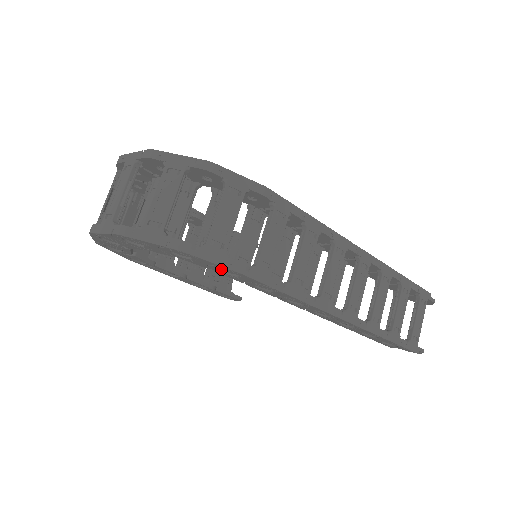
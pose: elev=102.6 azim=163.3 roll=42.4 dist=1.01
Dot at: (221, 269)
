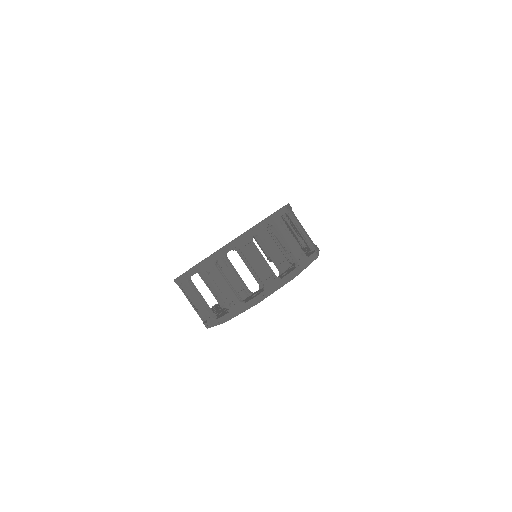
Dot at: occluded
